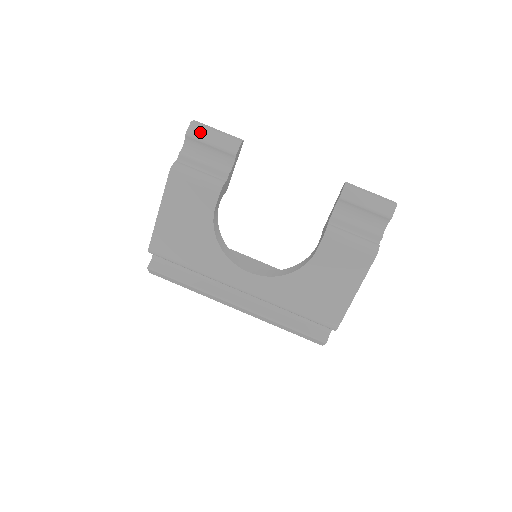
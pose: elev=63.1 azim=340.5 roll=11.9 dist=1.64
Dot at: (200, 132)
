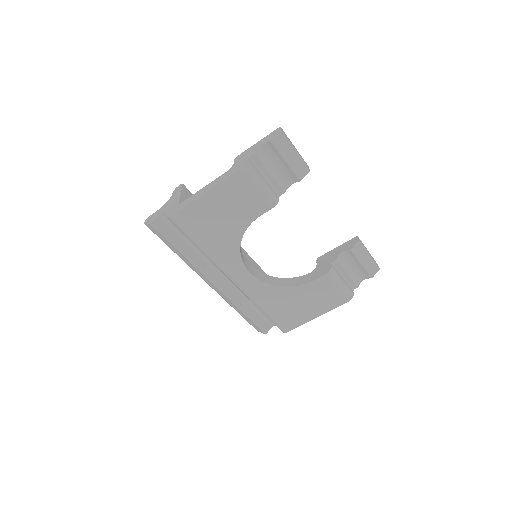
Dot at: (283, 145)
